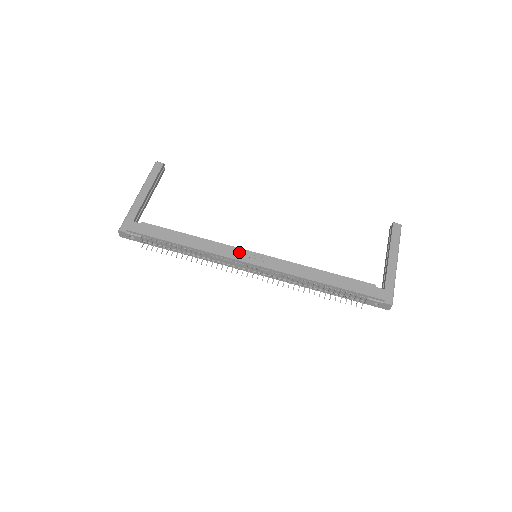
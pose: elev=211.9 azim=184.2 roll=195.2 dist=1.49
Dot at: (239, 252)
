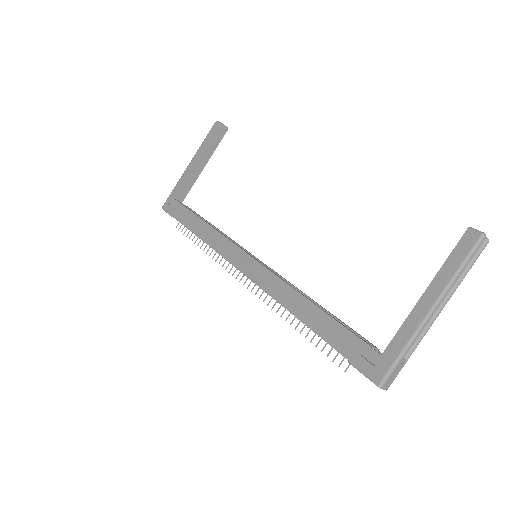
Dot at: (233, 250)
